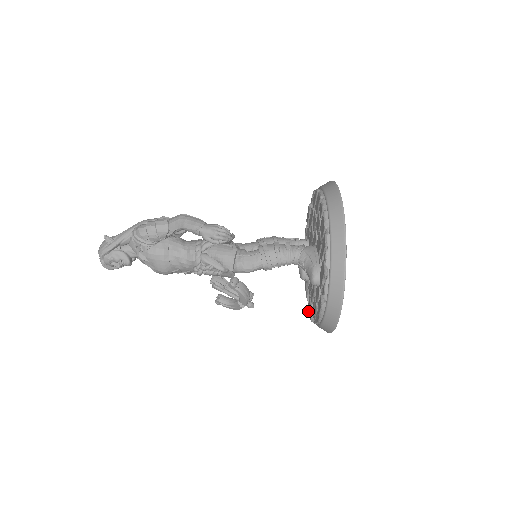
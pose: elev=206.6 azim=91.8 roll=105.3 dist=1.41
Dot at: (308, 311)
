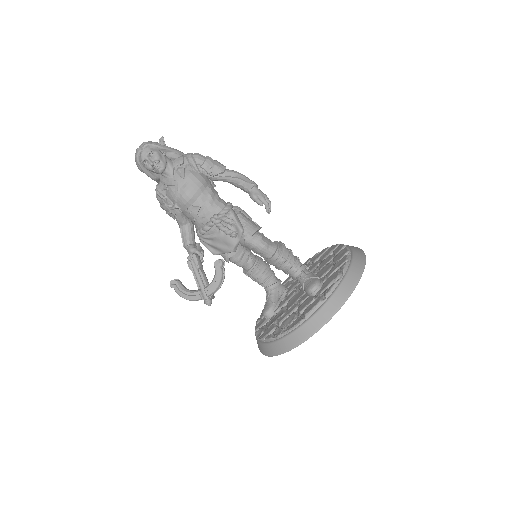
Dot at: (263, 336)
